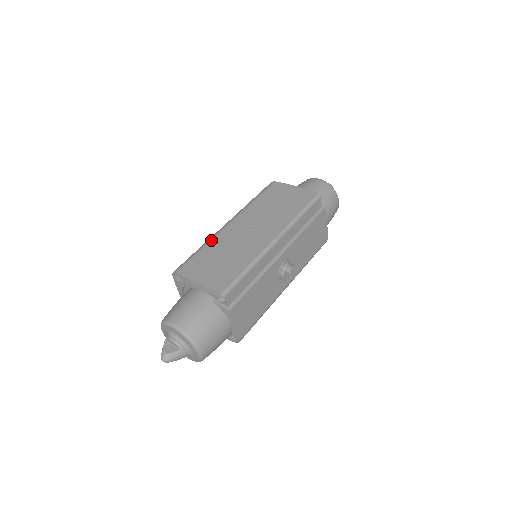
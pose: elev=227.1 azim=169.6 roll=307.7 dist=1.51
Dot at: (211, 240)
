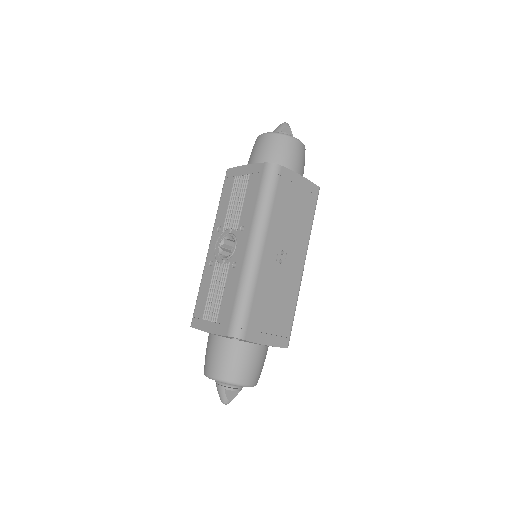
Dot at: (256, 283)
